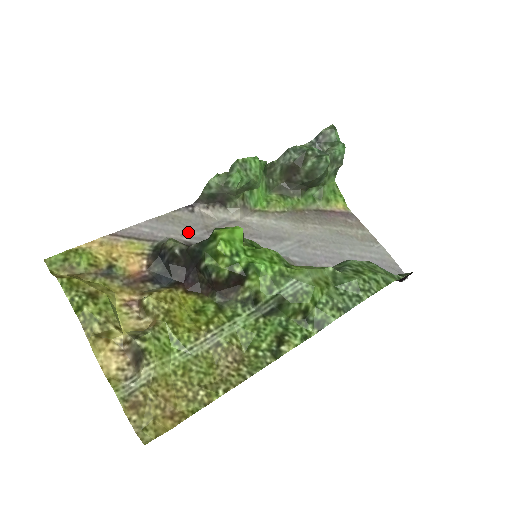
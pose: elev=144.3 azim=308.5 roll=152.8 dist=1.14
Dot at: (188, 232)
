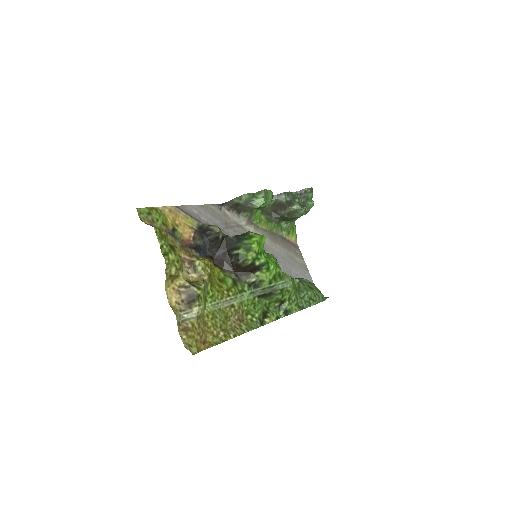
Dot at: (217, 223)
